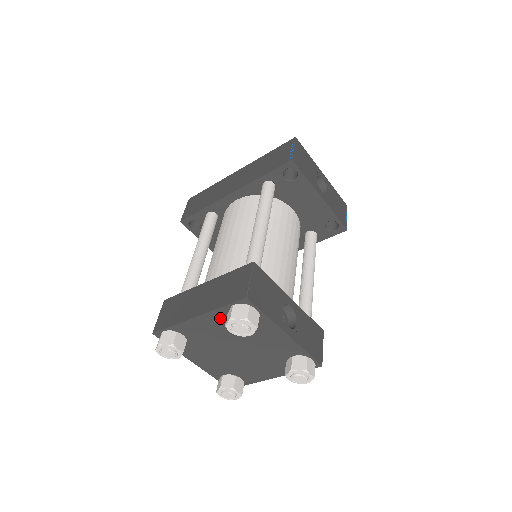
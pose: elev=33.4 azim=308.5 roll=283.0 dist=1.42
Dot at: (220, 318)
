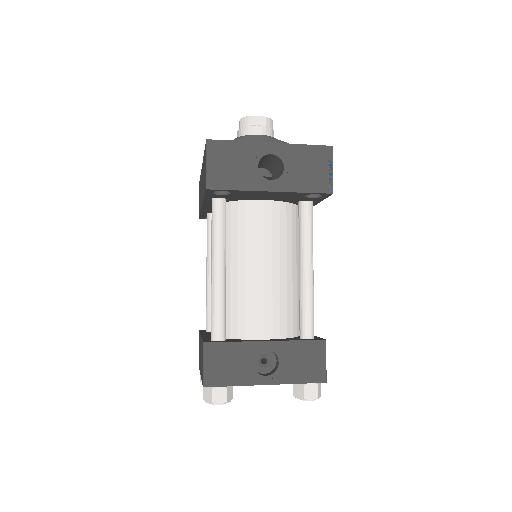
Dot at: occluded
